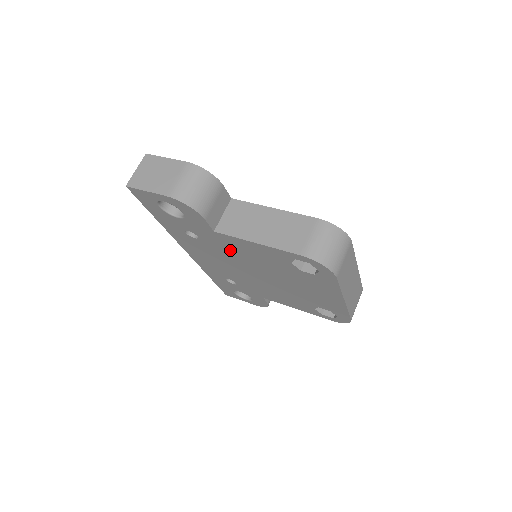
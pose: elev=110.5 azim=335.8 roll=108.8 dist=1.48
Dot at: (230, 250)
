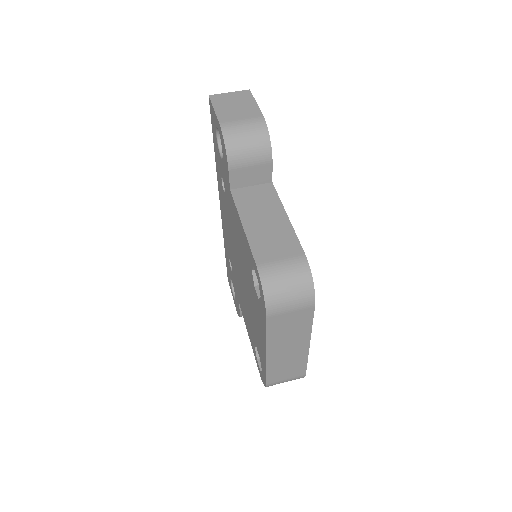
Dot at: (233, 222)
